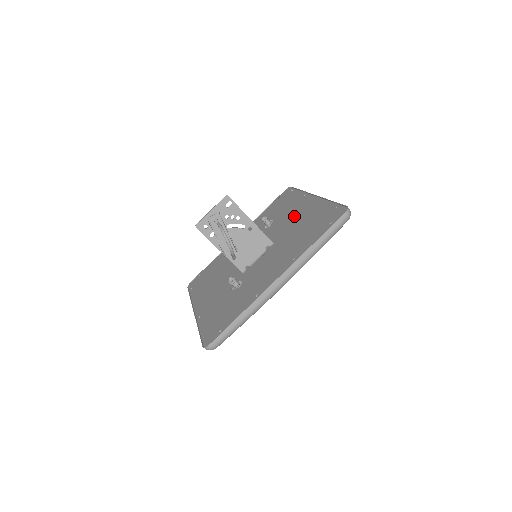
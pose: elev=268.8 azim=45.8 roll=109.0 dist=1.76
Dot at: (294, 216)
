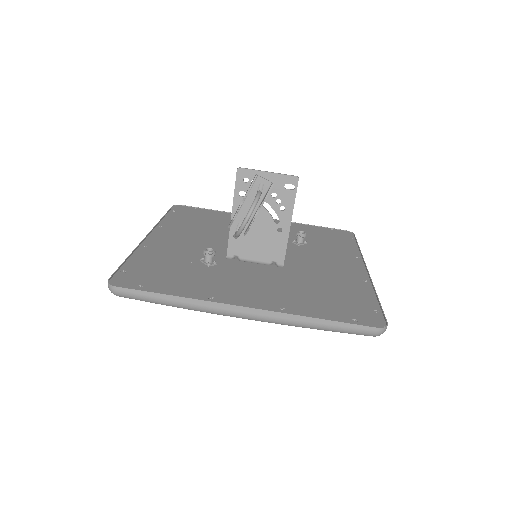
Dot at: (329, 265)
